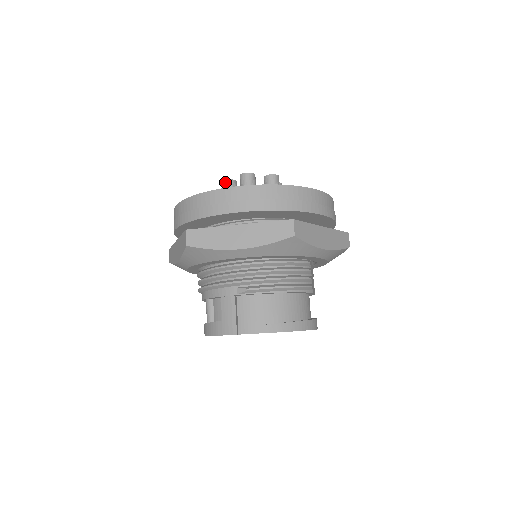
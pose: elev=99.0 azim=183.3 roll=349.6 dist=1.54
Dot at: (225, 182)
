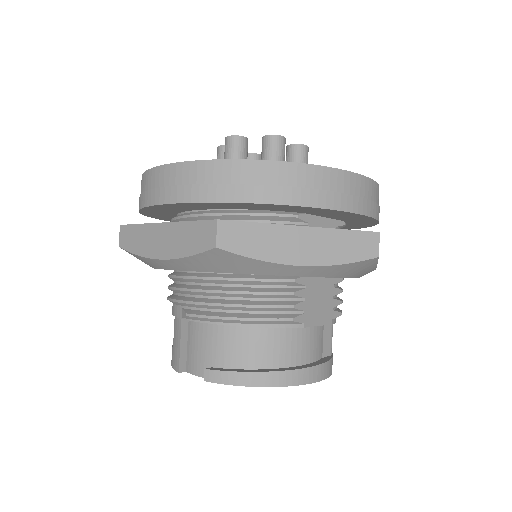
Dot at: (218, 149)
